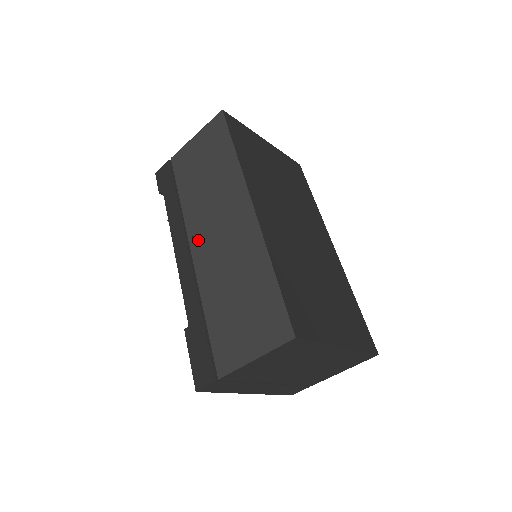
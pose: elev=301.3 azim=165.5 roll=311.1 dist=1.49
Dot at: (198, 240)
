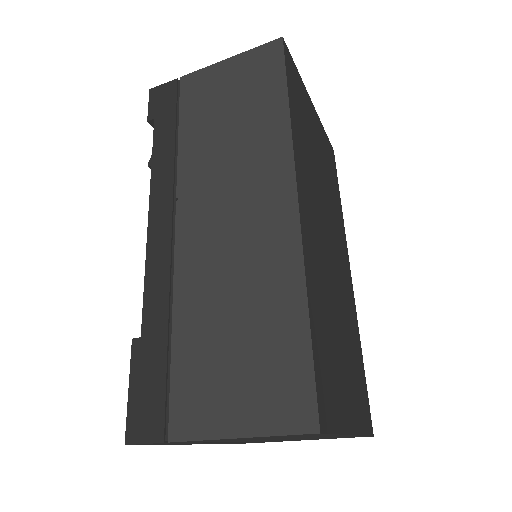
Dot at: (192, 213)
